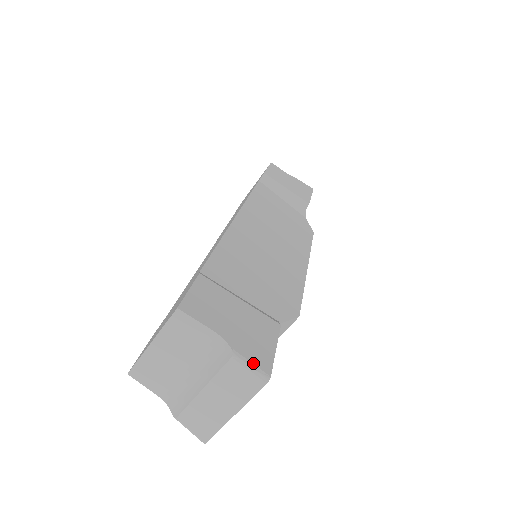
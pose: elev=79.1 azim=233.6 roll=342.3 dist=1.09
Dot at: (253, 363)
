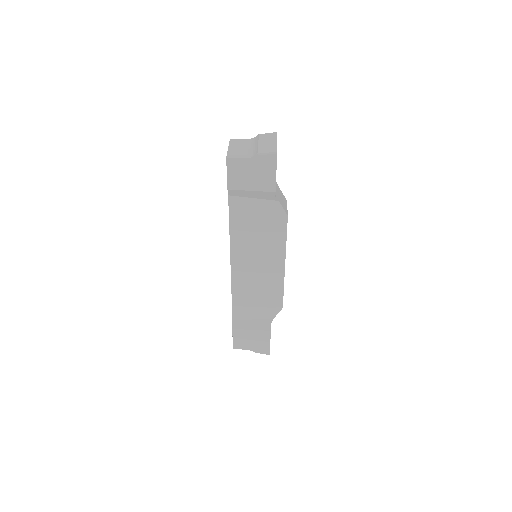
Dot at: occluded
